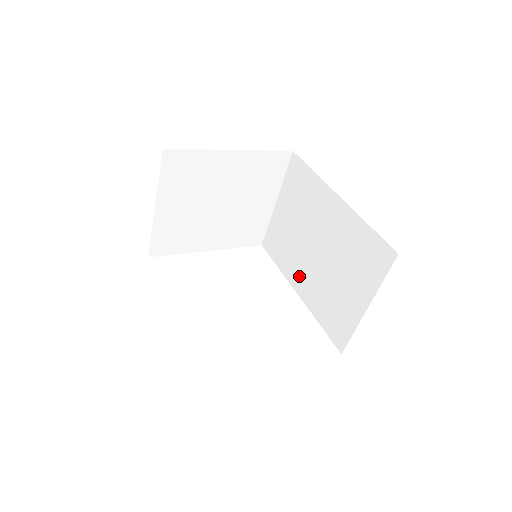
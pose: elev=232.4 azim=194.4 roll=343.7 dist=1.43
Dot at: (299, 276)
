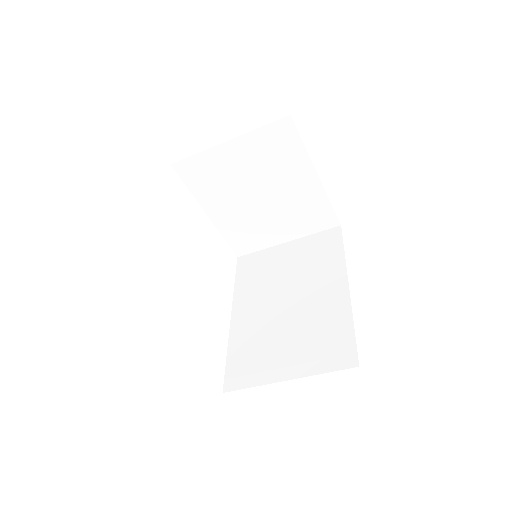
Dot at: (248, 306)
